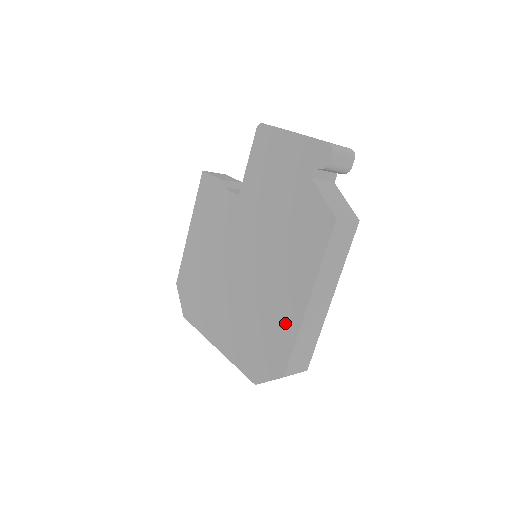
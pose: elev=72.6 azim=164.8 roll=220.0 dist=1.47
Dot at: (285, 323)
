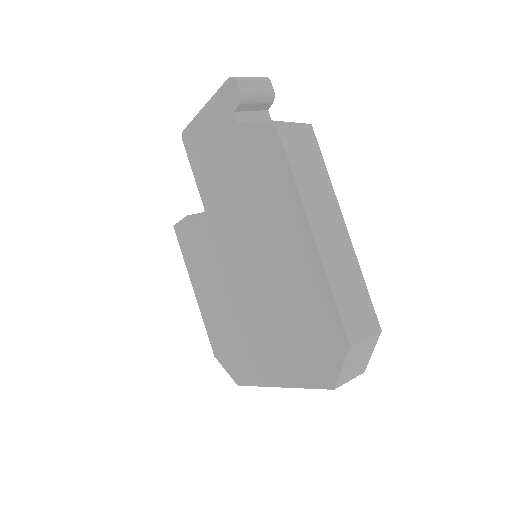
Dot at: (310, 284)
